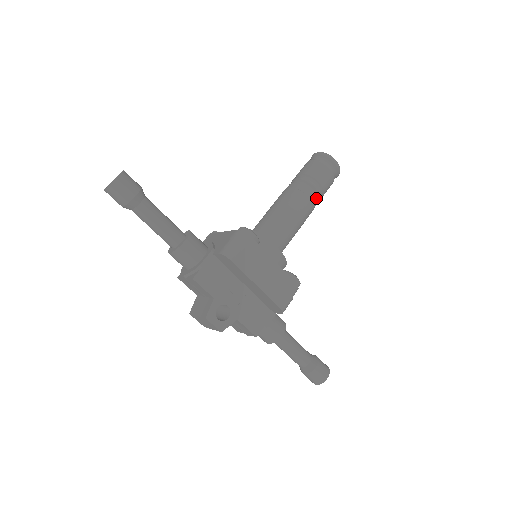
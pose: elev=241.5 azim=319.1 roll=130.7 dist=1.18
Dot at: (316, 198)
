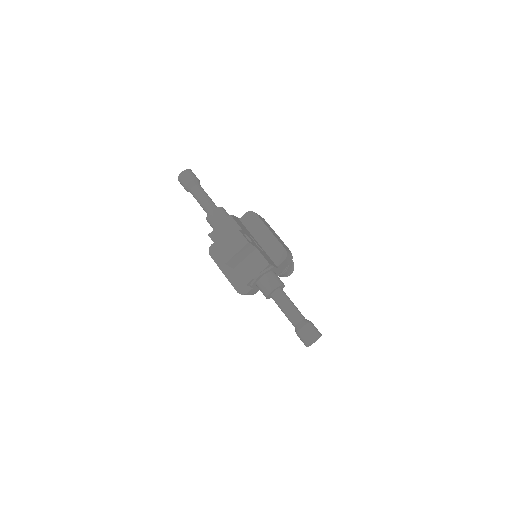
Dot at: occluded
